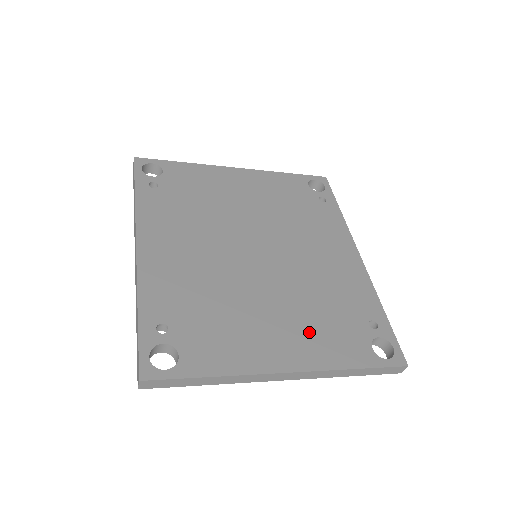
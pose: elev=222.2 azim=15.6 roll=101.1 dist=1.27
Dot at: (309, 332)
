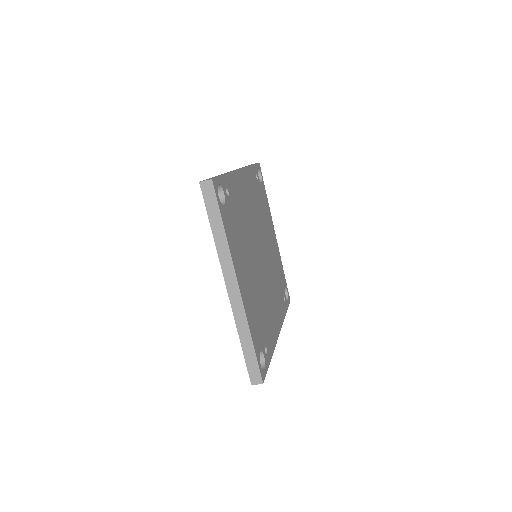
Dot at: (252, 300)
